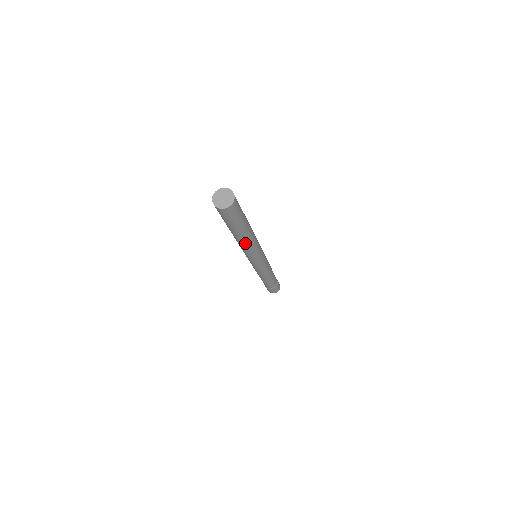
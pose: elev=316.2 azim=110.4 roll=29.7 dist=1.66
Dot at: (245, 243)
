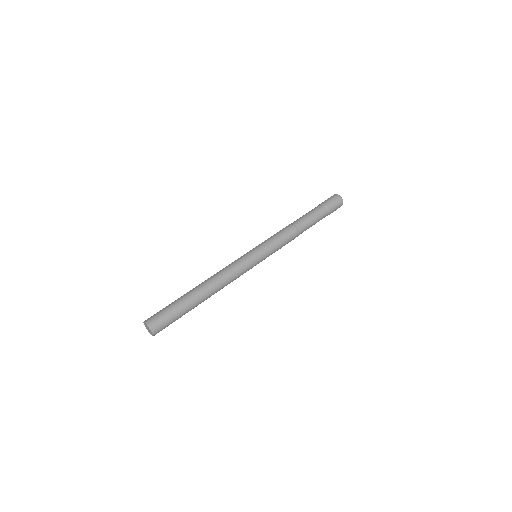
Dot at: occluded
